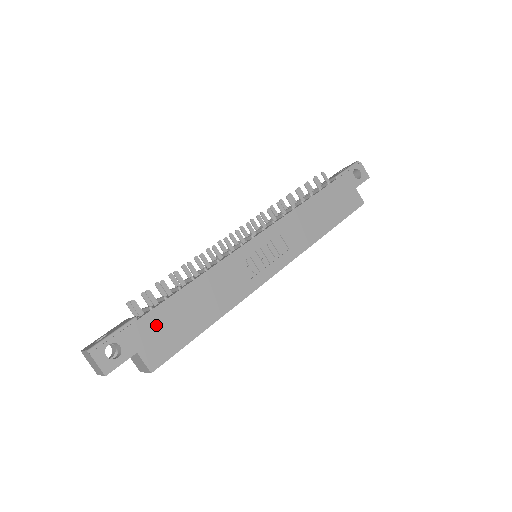
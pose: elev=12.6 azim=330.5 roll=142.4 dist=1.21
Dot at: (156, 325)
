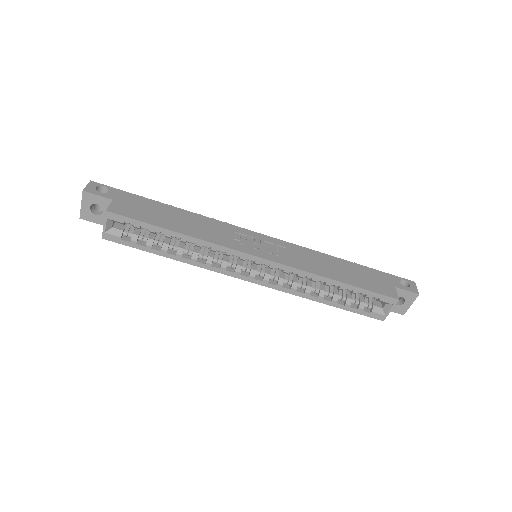
Dot at: (141, 203)
